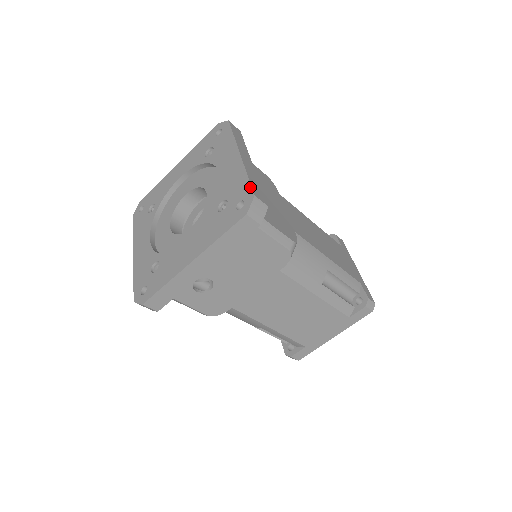
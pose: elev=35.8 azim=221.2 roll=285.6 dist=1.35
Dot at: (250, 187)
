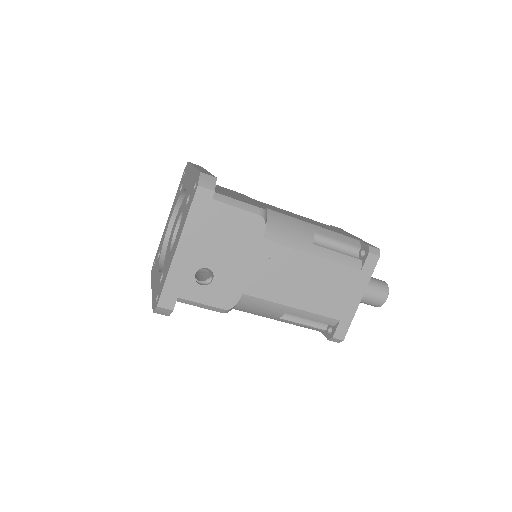
Dot at: (198, 171)
